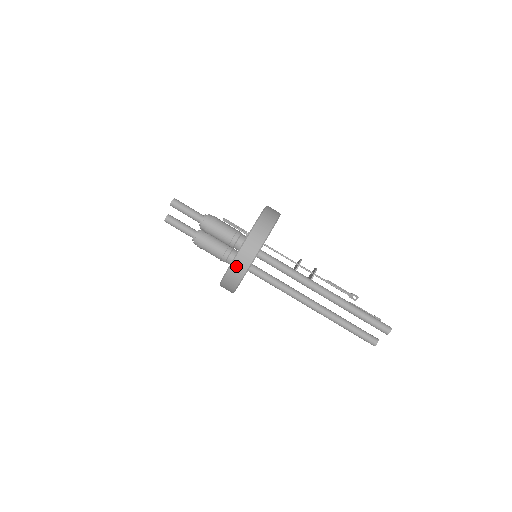
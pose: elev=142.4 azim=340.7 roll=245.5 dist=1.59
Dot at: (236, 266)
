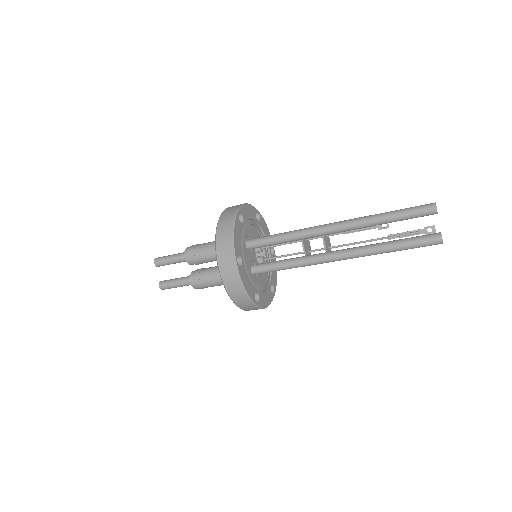
Dot at: (221, 248)
